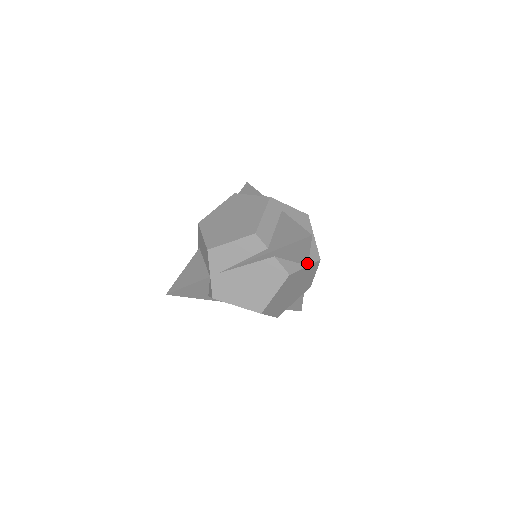
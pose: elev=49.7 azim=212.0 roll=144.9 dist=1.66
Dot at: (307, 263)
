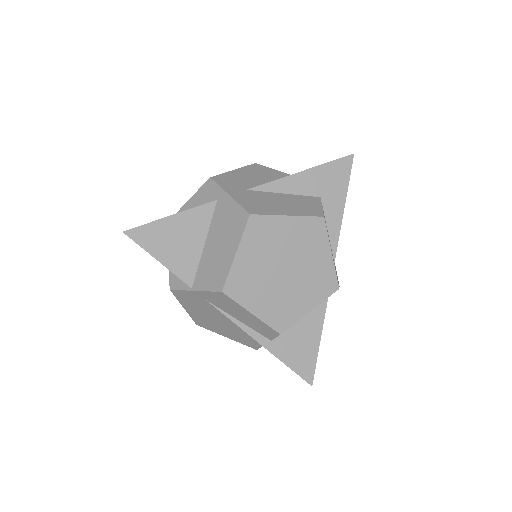
Dot at: occluded
